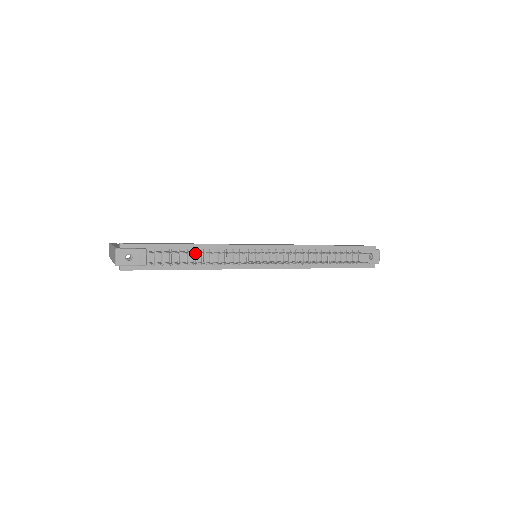
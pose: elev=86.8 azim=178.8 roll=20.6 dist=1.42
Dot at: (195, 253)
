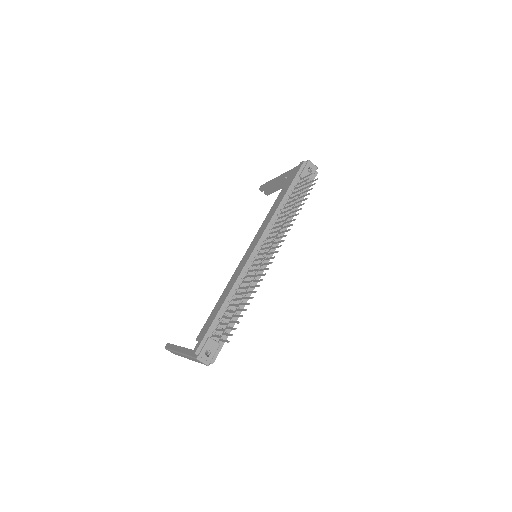
Dot at: occluded
